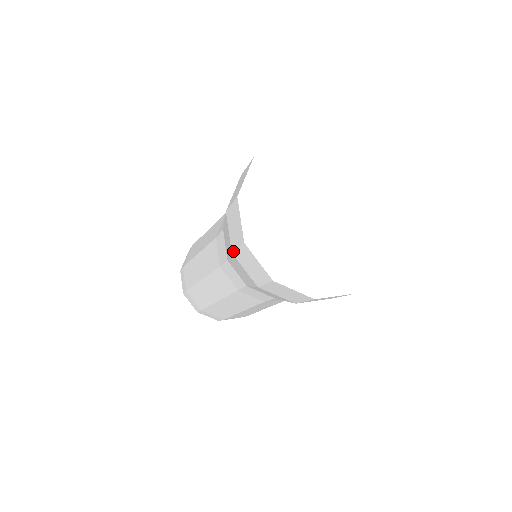
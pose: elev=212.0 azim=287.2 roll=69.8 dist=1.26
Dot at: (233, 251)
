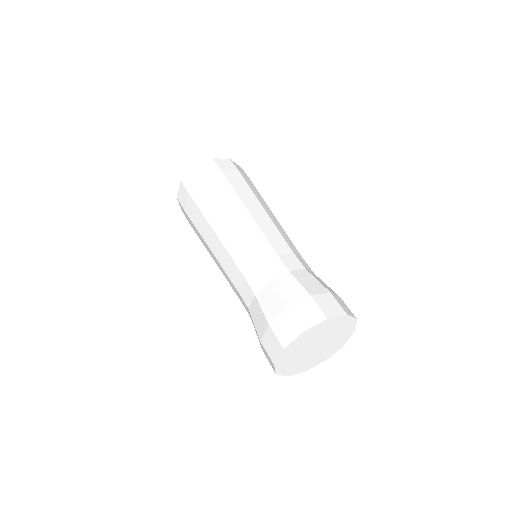
Dot at: (271, 328)
